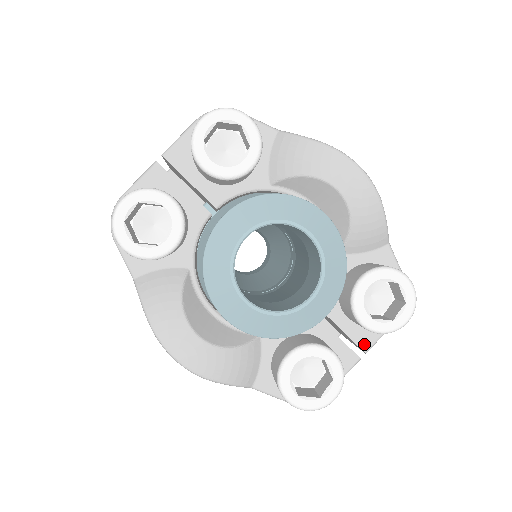
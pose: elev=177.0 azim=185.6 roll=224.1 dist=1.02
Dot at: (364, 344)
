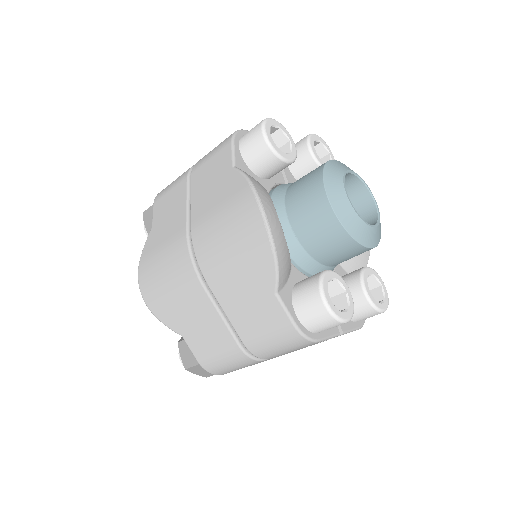
Dot at: (343, 326)
